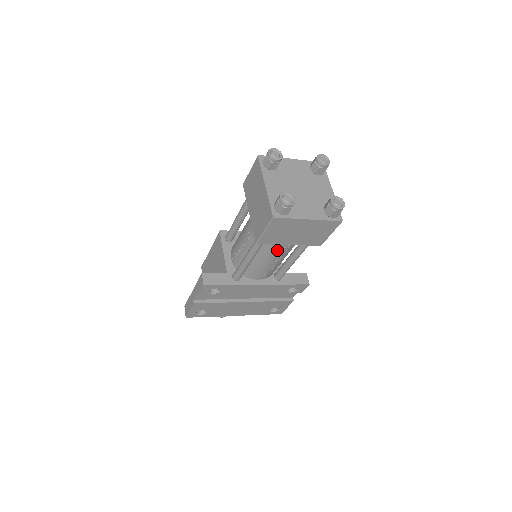
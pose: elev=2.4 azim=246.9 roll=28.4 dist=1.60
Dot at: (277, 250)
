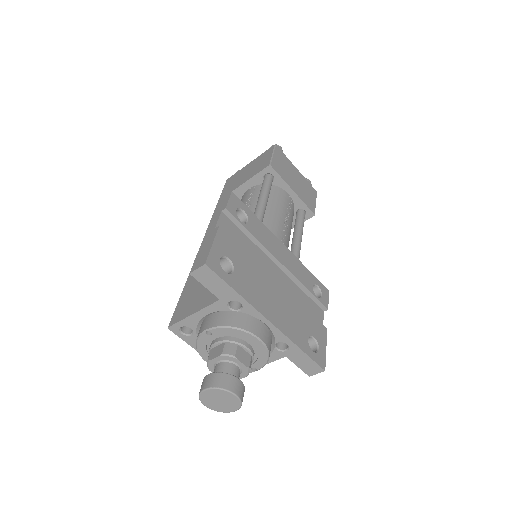
Dot at: (283, 204)
